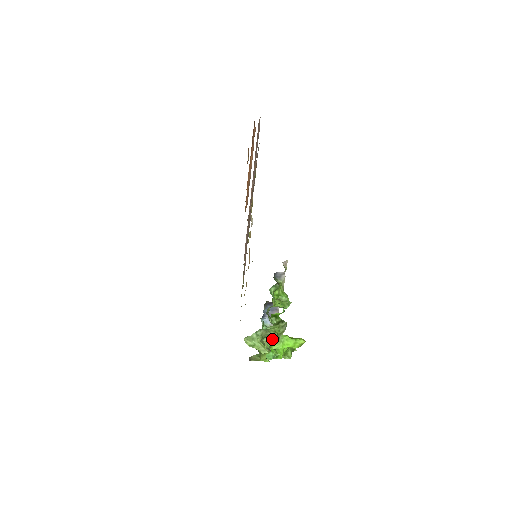
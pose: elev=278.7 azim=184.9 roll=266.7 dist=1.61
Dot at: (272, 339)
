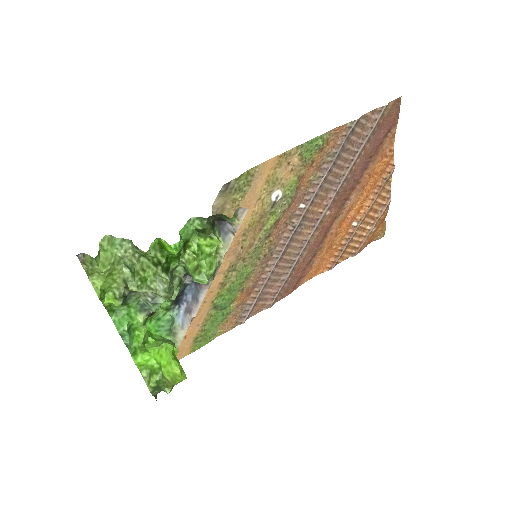
Dot at: (133, 278)
